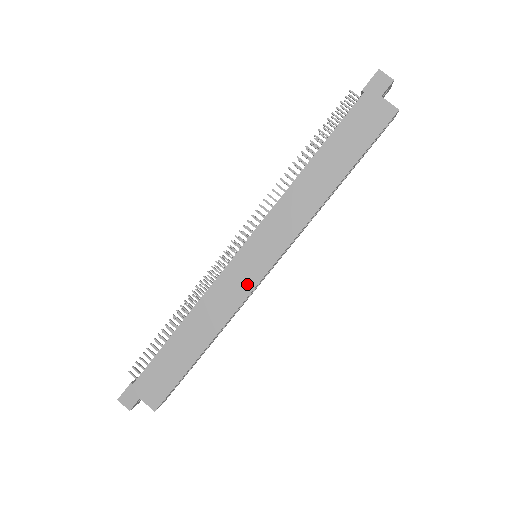
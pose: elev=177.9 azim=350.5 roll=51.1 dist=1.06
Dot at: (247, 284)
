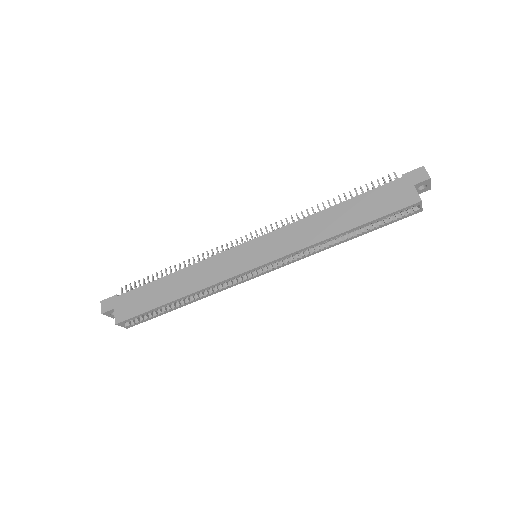
Dot at: (235, 269)
